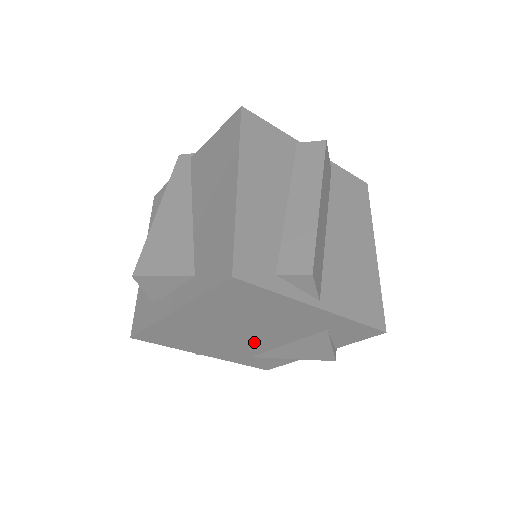
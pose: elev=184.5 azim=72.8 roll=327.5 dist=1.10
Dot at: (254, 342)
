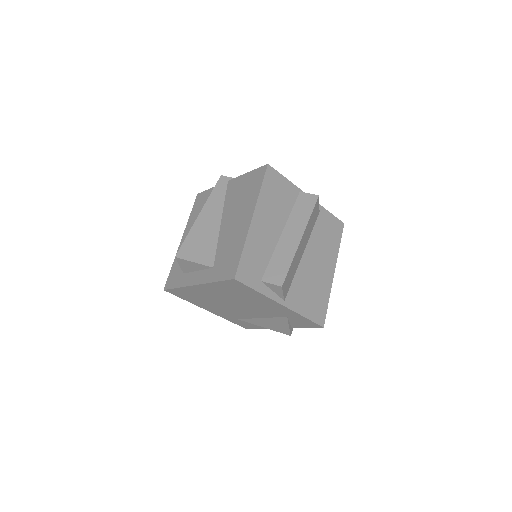
Dot at: (241, 312)
